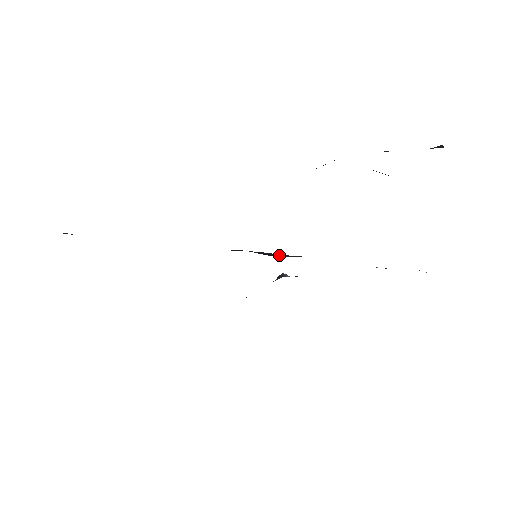
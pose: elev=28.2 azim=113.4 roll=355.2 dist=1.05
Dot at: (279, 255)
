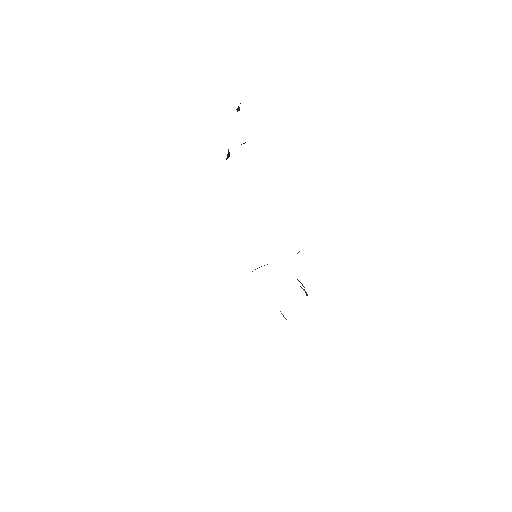
Dot at: occluded
